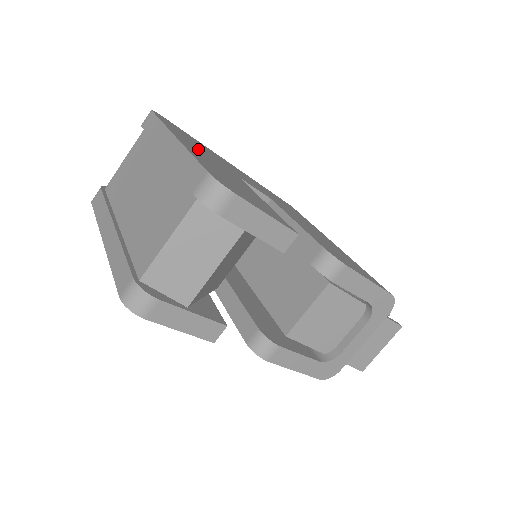
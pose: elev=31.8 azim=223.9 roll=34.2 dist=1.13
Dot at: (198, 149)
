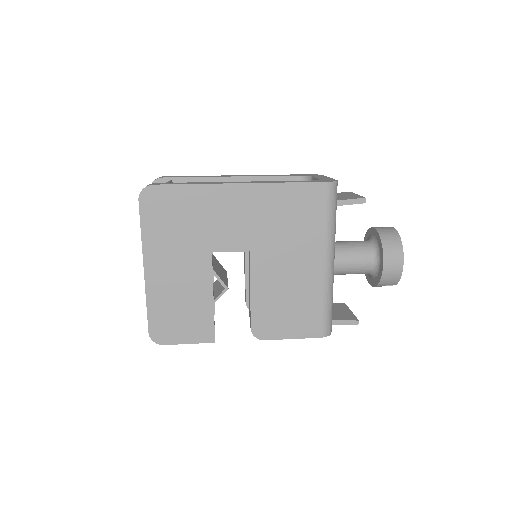
Dot at: (169, 254)
